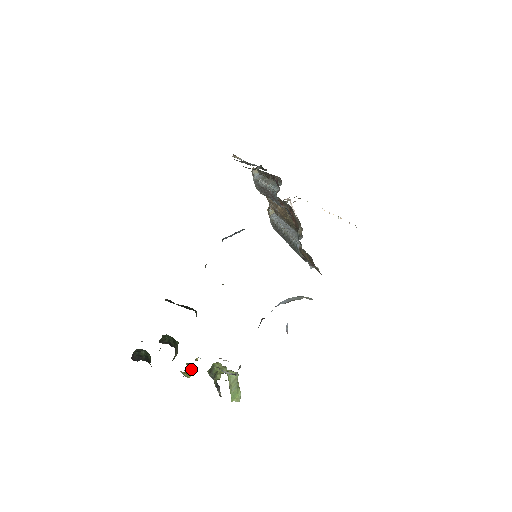
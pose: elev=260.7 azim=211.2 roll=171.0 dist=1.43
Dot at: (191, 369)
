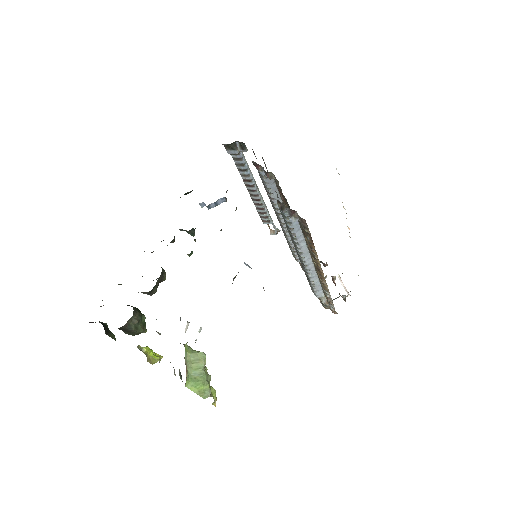
Dot at: (154, 355)
